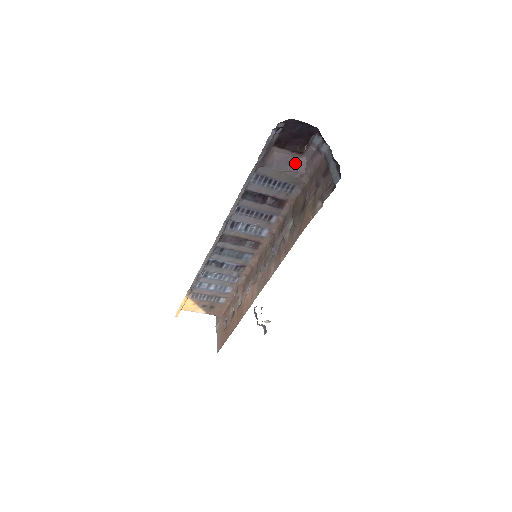
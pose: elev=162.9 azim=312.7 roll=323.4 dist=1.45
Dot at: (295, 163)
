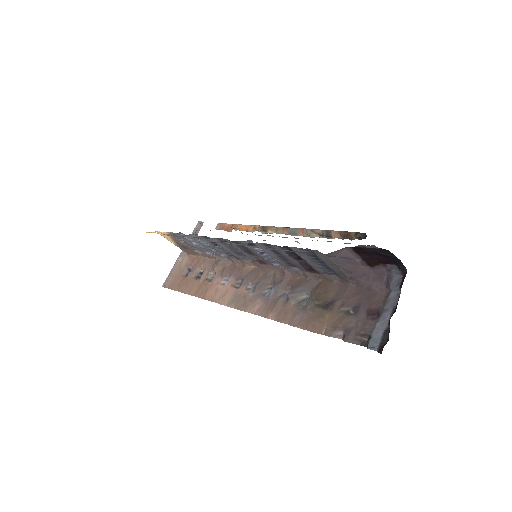
Dot at: (356, 266)
